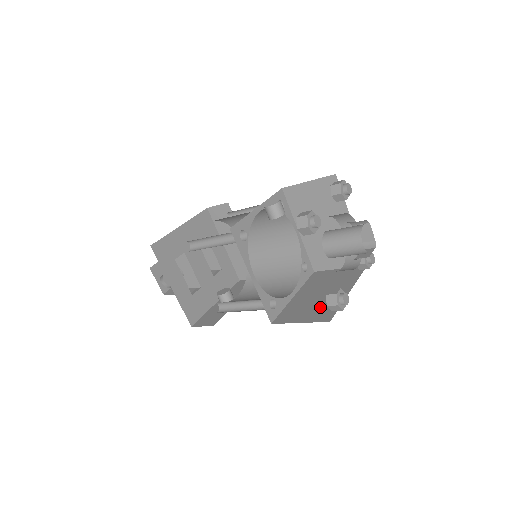
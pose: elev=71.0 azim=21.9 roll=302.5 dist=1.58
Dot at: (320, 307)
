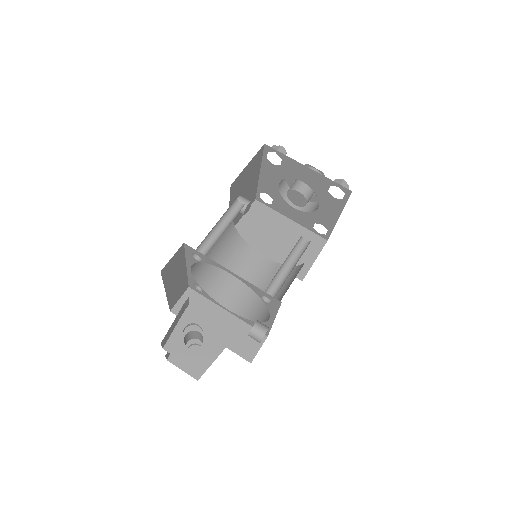
Dot at: occluded
